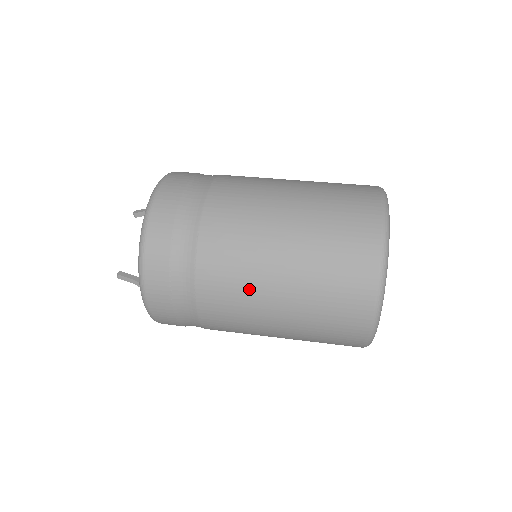
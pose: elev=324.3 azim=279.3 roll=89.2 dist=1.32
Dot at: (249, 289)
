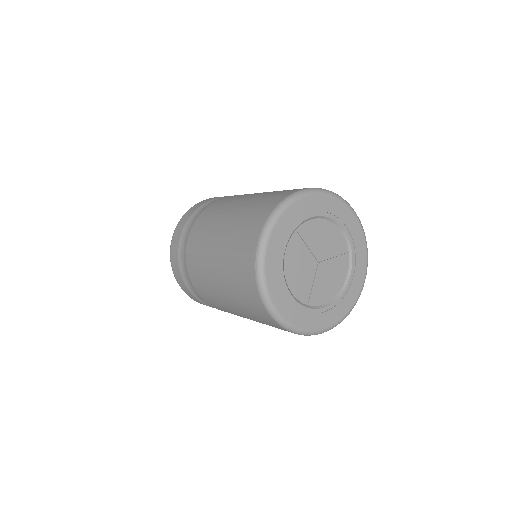
Dot at: (210, 289)
